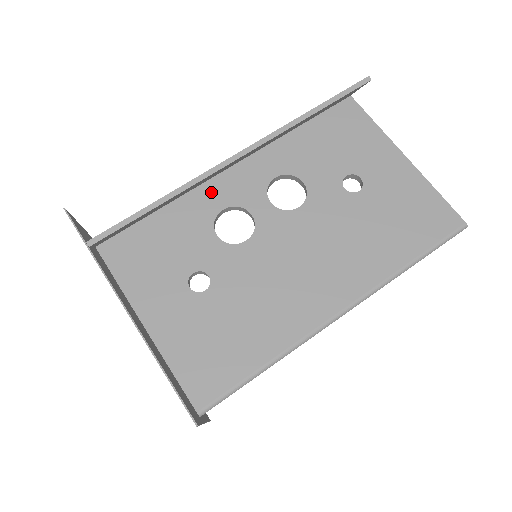
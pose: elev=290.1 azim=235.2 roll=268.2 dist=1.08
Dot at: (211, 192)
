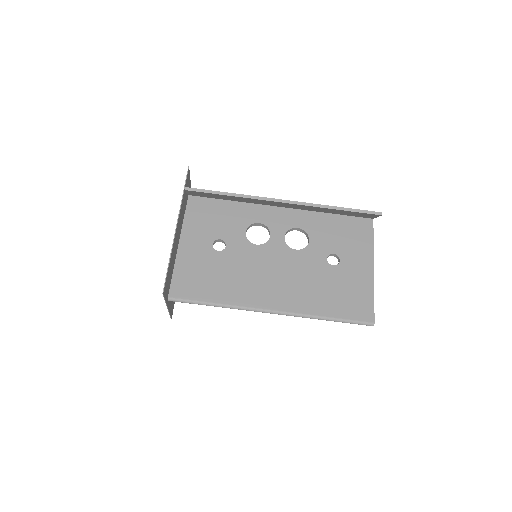
Dot at: (261, 211)
